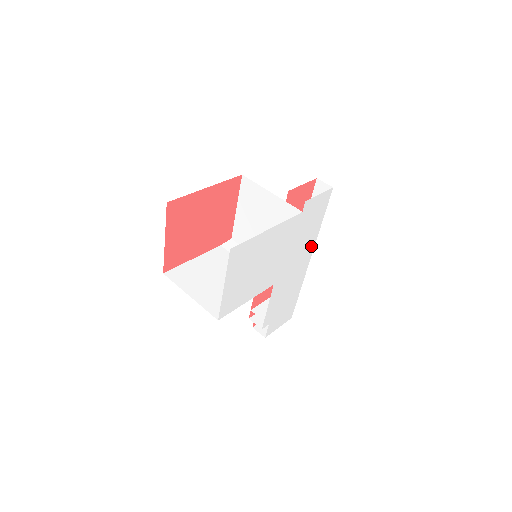
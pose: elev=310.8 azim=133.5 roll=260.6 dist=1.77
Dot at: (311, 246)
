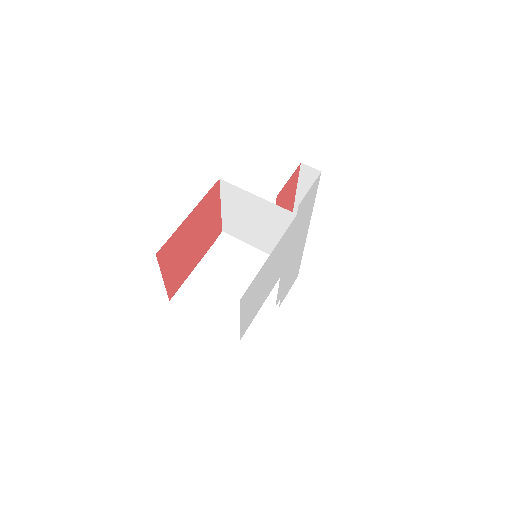
Dot at: (307, 224)
